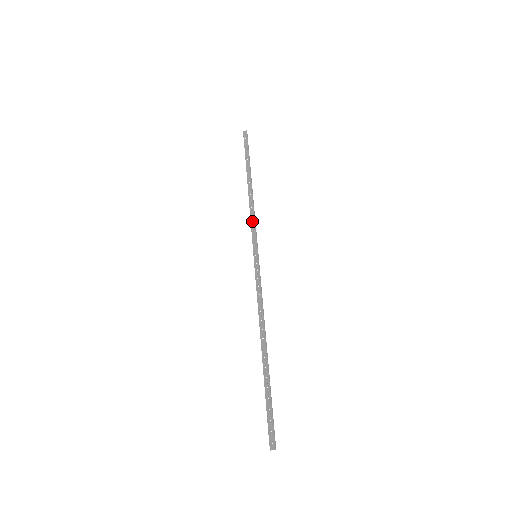
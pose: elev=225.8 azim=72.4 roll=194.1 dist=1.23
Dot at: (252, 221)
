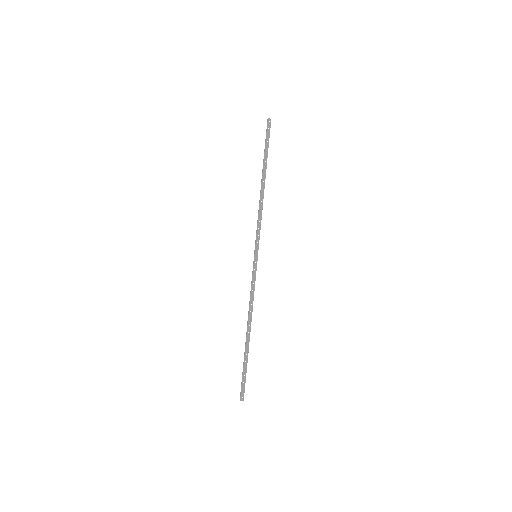
Dot at: (259, 222)
